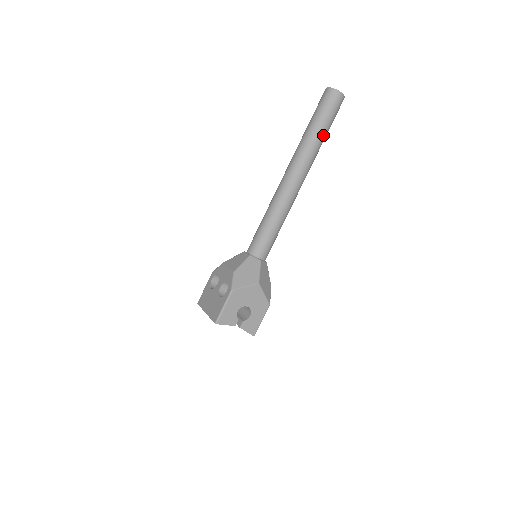
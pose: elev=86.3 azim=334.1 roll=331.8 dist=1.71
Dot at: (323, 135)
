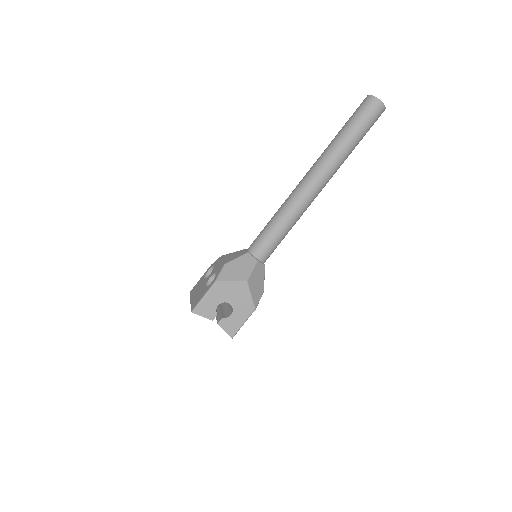
Dot at: (352, 143)
